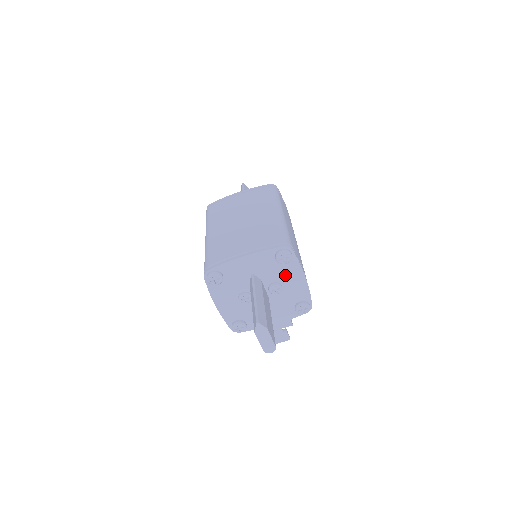
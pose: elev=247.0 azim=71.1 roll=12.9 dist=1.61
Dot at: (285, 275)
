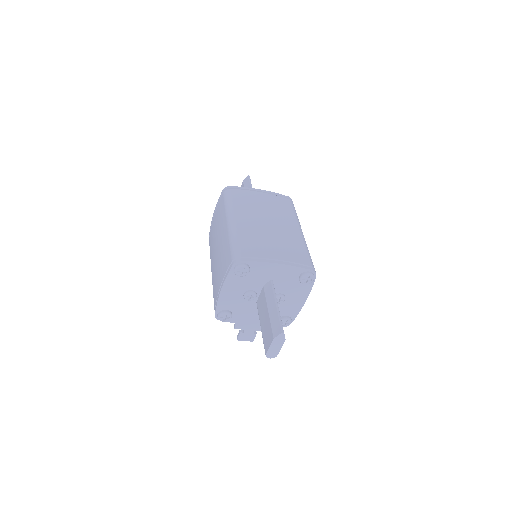
Dot at: (294, 292)
